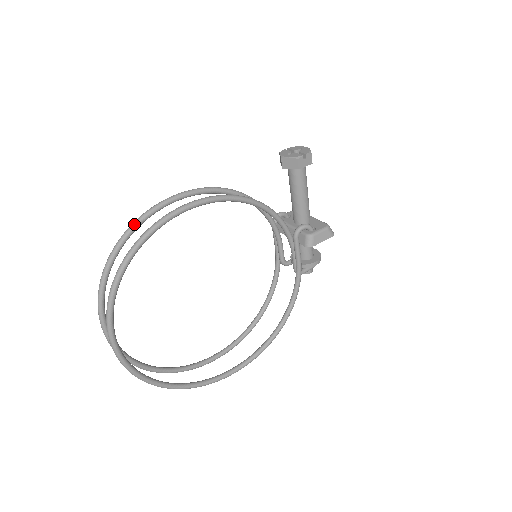
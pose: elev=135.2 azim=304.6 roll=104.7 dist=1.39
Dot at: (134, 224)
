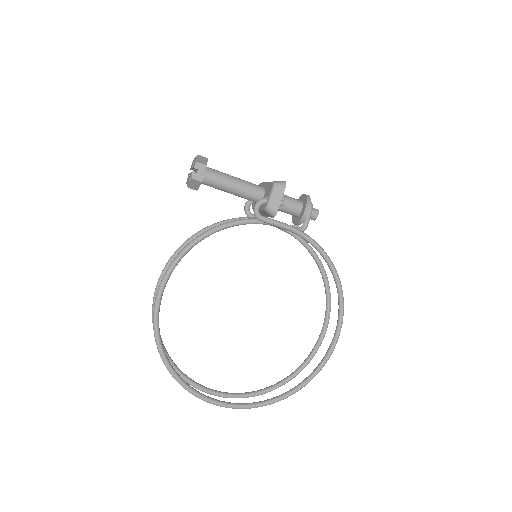
Dot at: occluded
